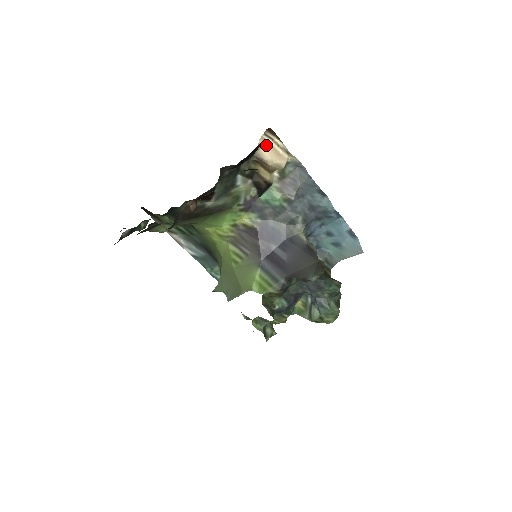
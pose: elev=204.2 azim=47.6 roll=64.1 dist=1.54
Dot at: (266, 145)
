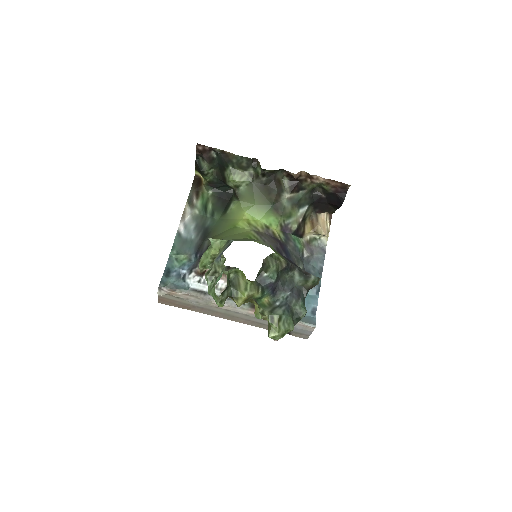
Dot at: (322, 219)
